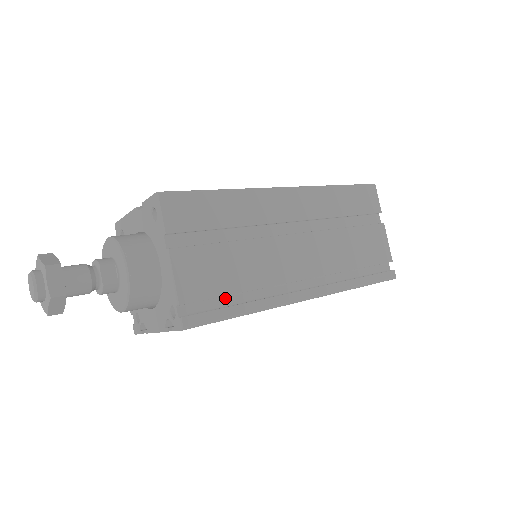
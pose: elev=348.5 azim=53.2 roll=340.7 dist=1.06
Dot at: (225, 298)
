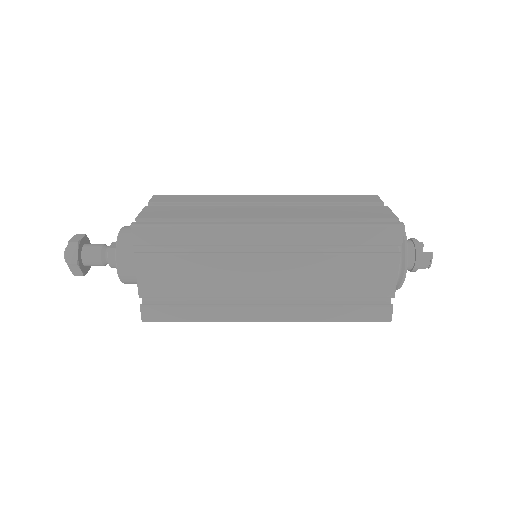
Dot at: occluded
